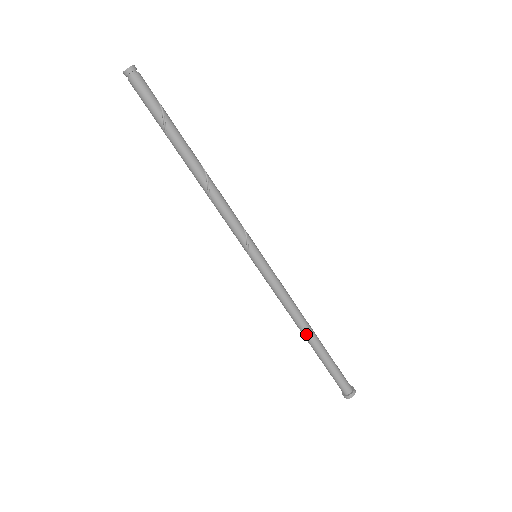
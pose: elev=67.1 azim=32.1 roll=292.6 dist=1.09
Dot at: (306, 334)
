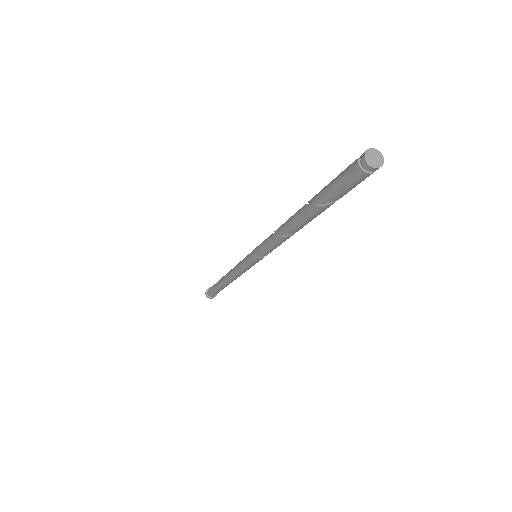
Dot at: (227, 282)
